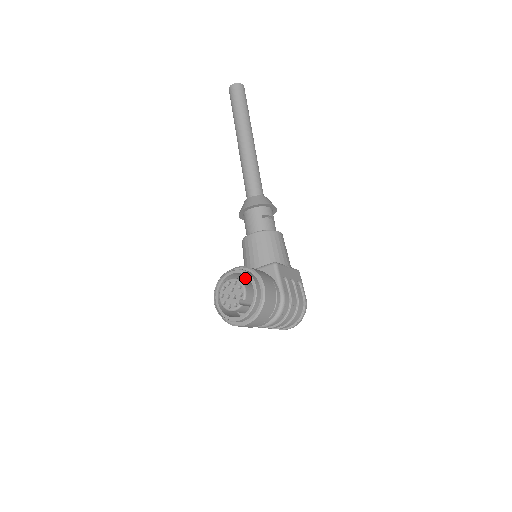
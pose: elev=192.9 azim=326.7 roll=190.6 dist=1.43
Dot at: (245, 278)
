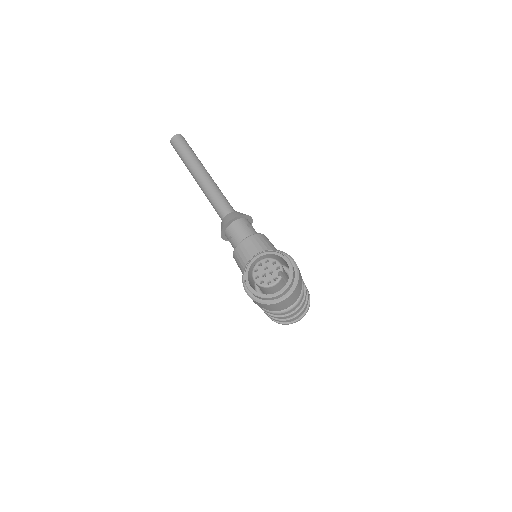
Dot at: occluded
